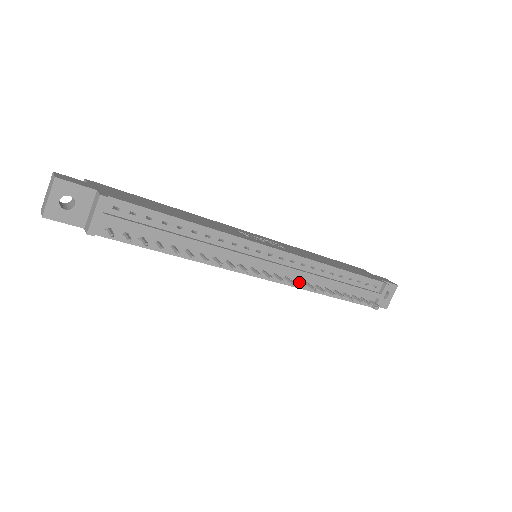
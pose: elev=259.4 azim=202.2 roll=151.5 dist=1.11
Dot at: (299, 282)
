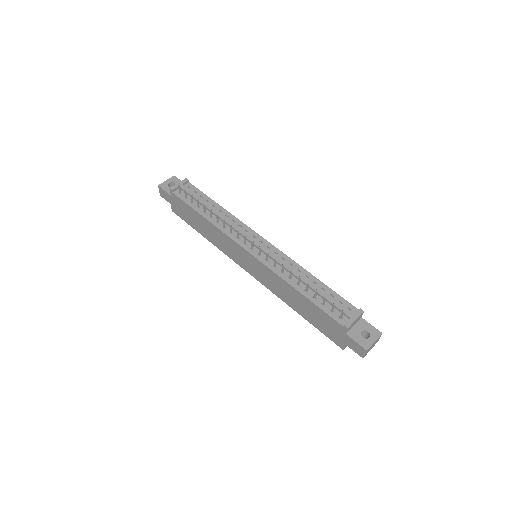
Dot at: (275, 262)
